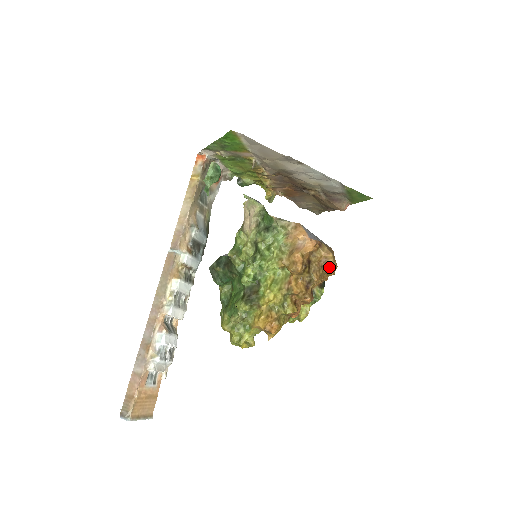
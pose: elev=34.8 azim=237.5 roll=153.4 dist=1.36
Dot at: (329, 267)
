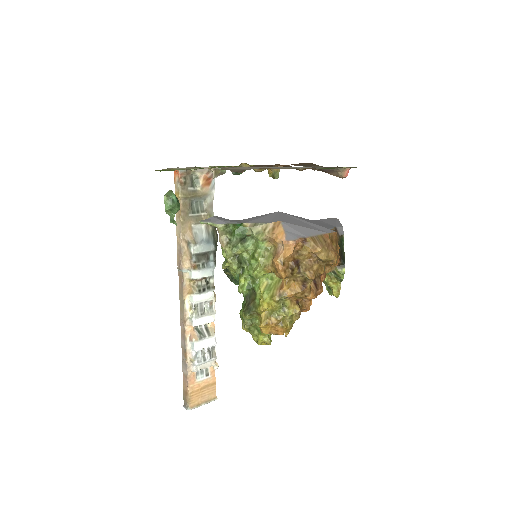
Dot at: (324, 260)
